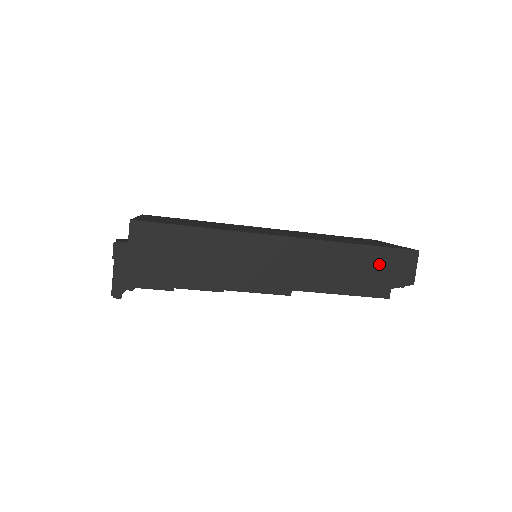
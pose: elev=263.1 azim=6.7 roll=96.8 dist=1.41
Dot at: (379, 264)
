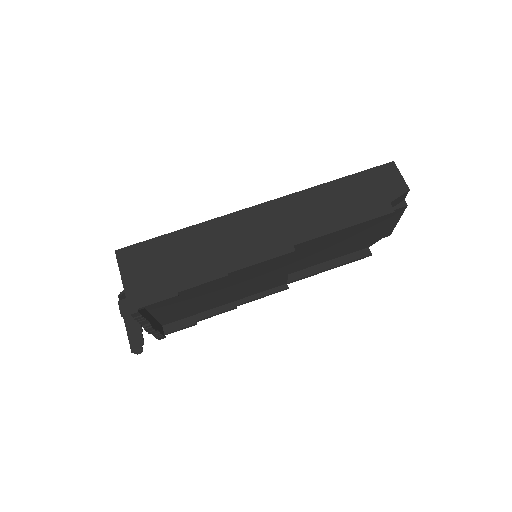
Dot at: (363, 188)
